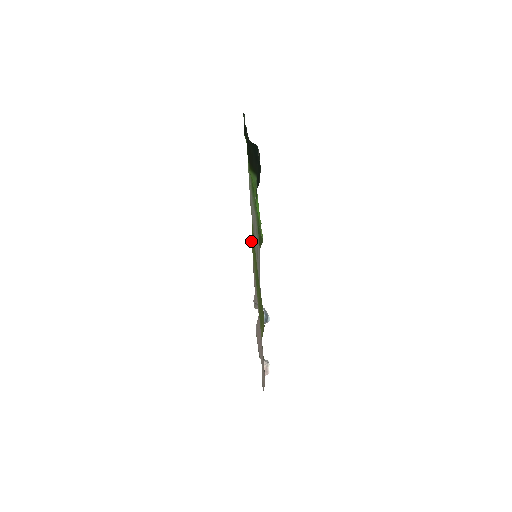
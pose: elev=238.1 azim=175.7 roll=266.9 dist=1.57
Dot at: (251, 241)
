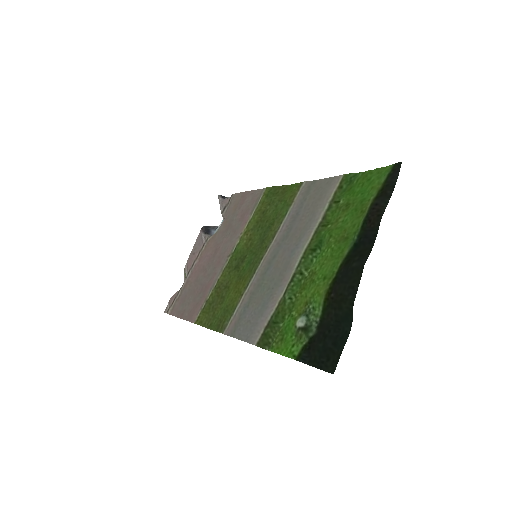
Dot at: (270, 188)
